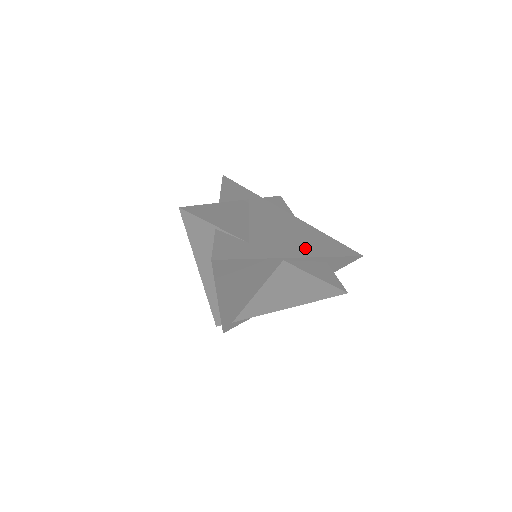
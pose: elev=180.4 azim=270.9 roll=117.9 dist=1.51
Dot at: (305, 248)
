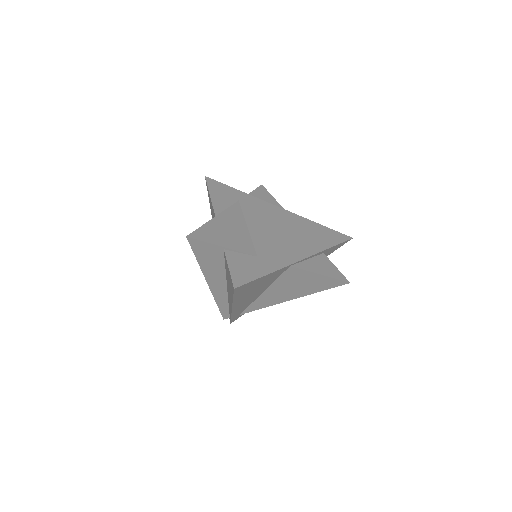
Dot at: (304, 246)
